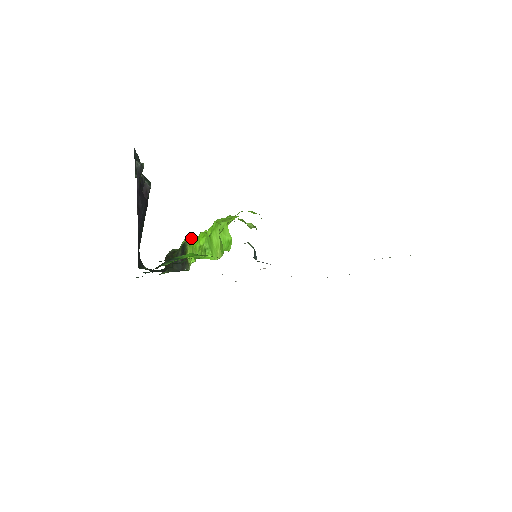
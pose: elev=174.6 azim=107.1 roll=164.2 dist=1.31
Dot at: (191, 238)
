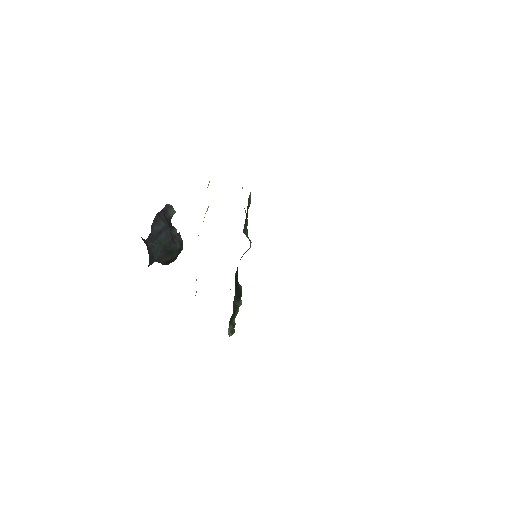
Dot at: occluded
